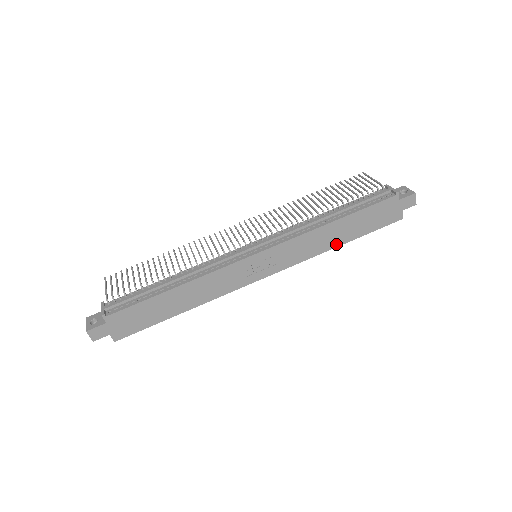
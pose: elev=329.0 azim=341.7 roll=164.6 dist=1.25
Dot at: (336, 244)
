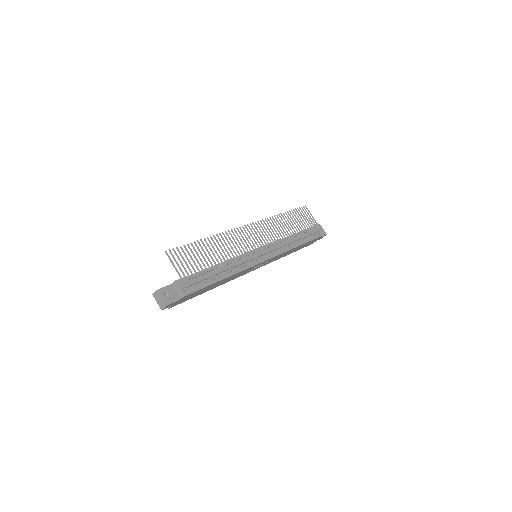
Dot at: occluded
